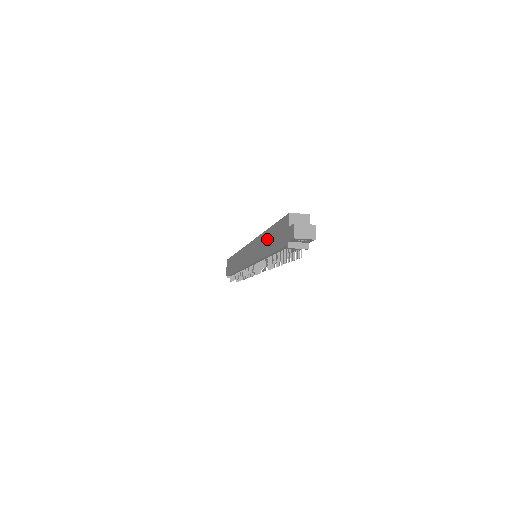
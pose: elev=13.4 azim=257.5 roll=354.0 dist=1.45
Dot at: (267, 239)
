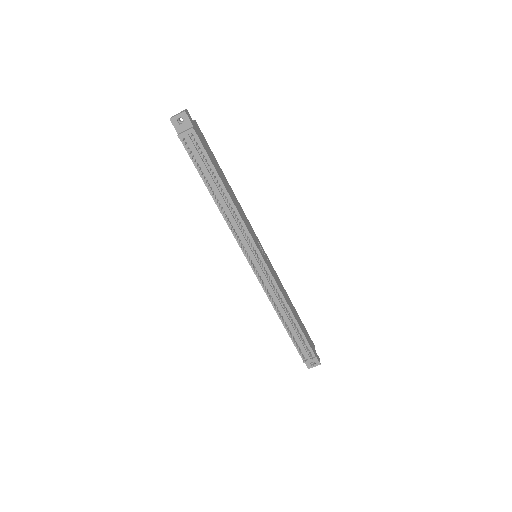
Dot at: occluded
